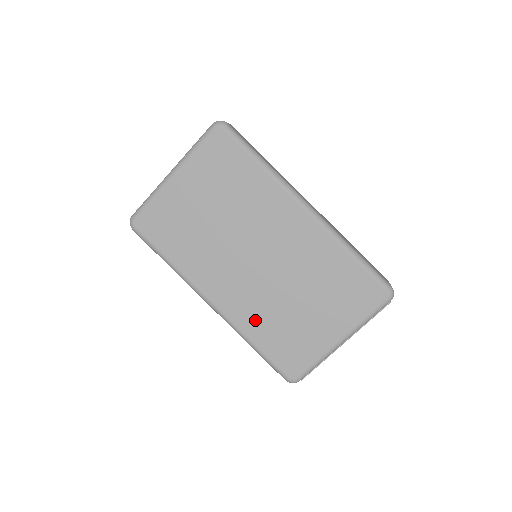
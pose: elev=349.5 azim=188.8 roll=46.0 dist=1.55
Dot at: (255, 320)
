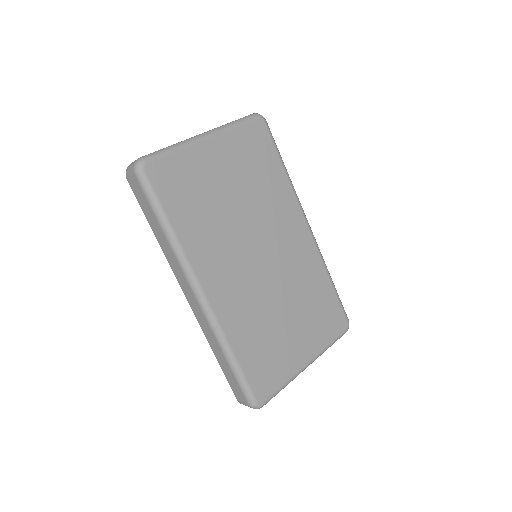
Dot at: (242, 325)
